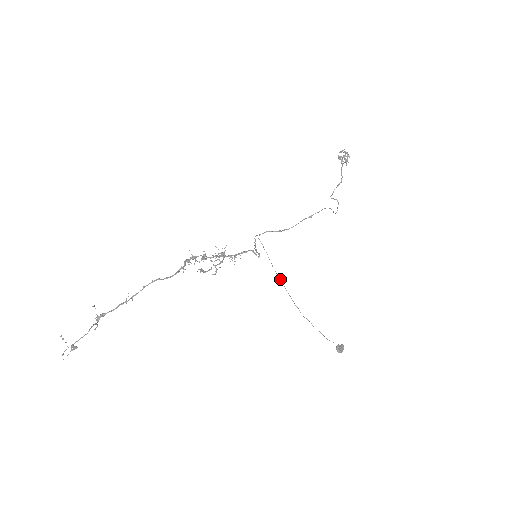
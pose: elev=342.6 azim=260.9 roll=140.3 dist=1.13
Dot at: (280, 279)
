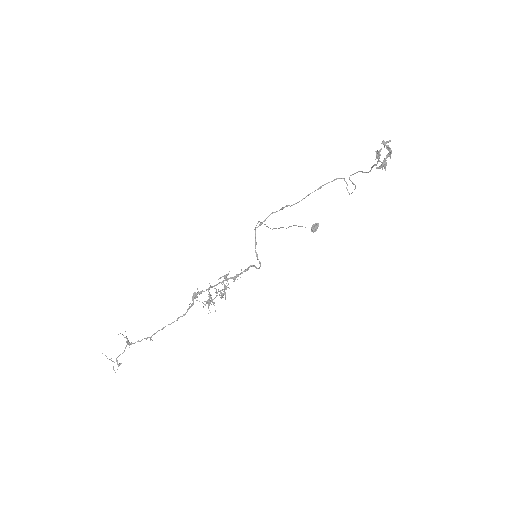
Dot at: occluded
